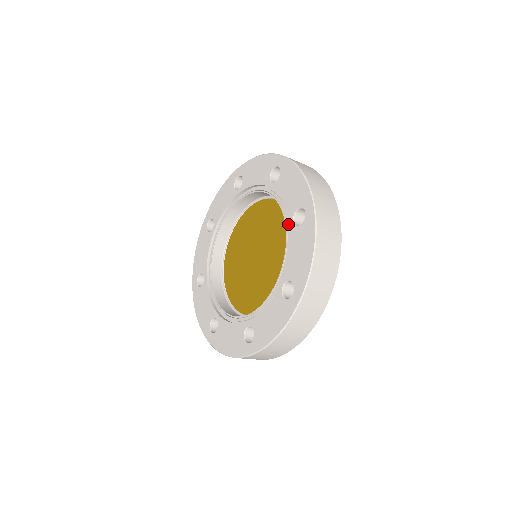
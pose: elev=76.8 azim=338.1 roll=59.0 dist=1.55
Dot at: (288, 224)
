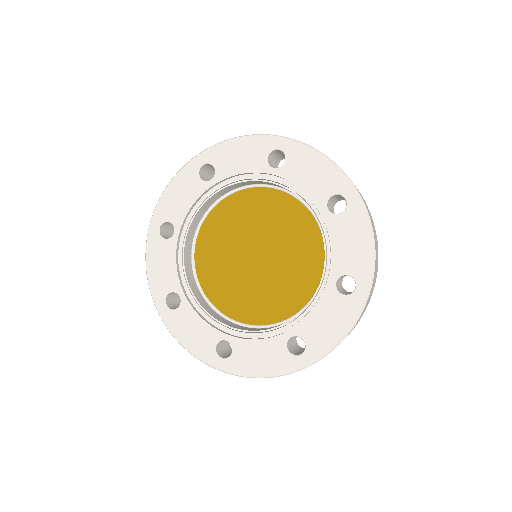
Dot at: (327, 278)
